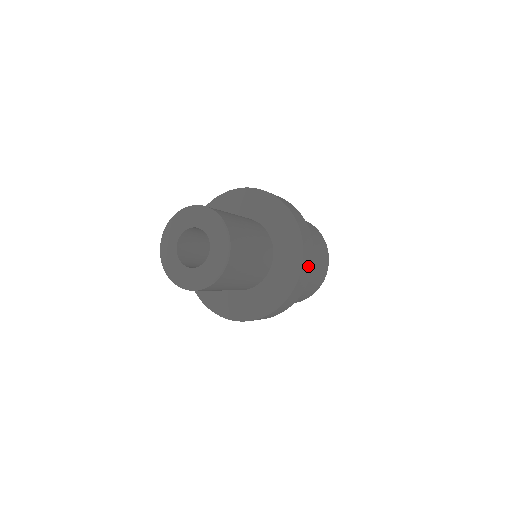
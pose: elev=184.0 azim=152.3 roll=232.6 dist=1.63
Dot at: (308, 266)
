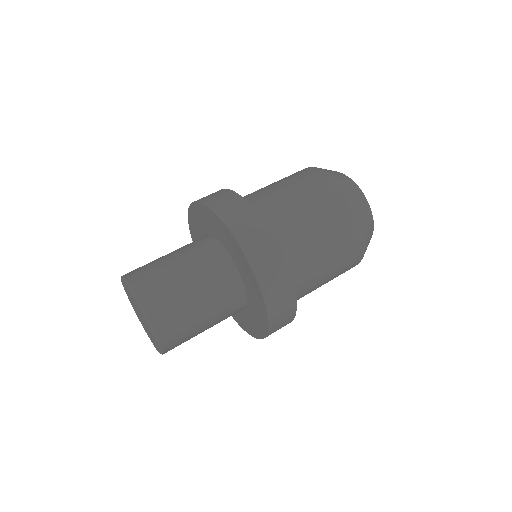
Dot at: (284, 319)
